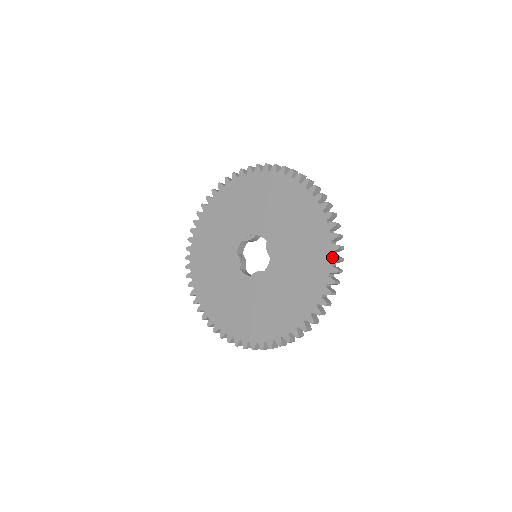
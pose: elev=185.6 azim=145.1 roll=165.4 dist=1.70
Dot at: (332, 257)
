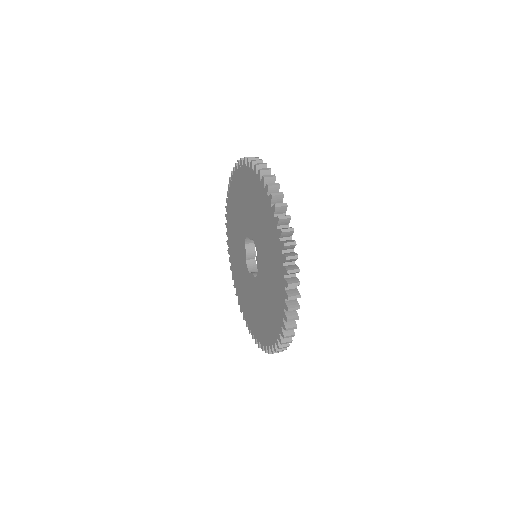
Dot at: (284, 314)
